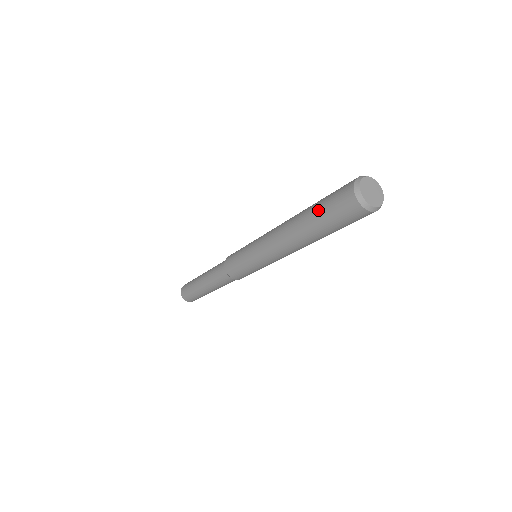
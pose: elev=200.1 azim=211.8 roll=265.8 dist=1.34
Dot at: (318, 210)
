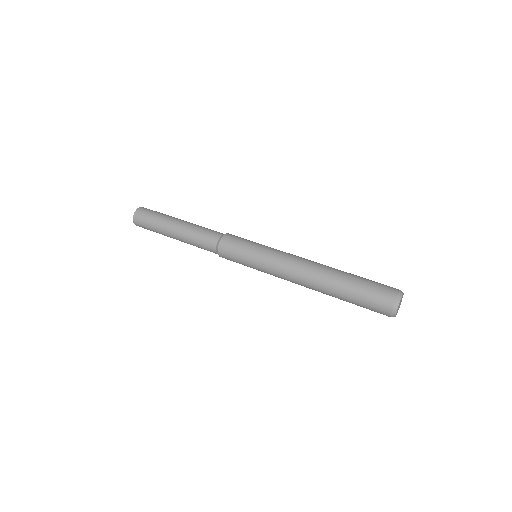
Dot at: (352, 299)
